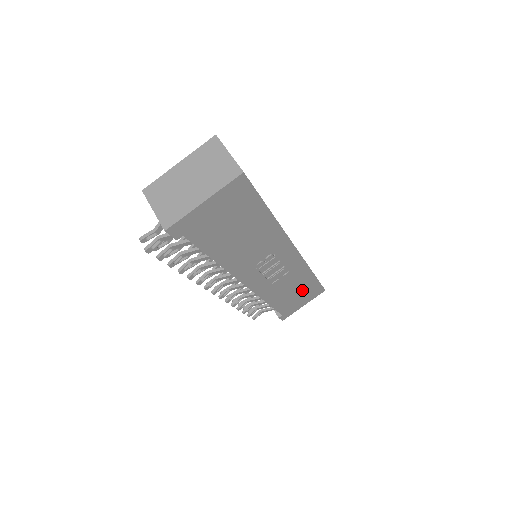
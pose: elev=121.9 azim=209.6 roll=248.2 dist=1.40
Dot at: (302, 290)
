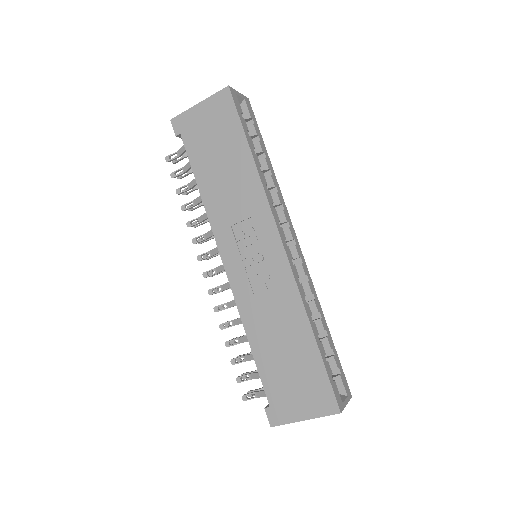
Dot at: (298, 362)
